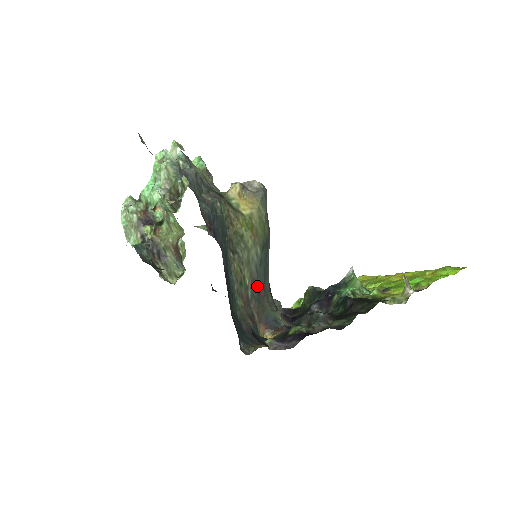
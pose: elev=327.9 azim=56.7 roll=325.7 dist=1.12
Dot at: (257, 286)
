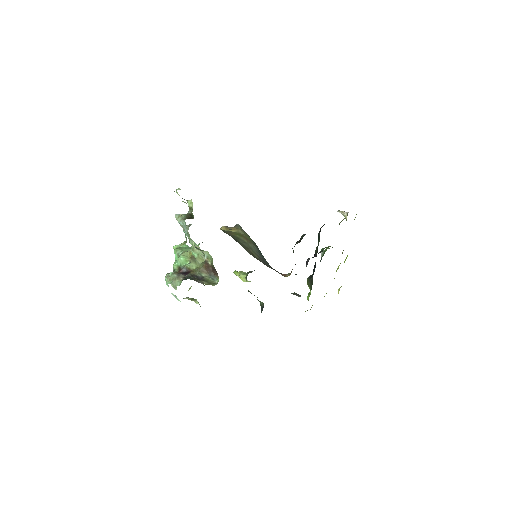
Dot at: (265, 262)
